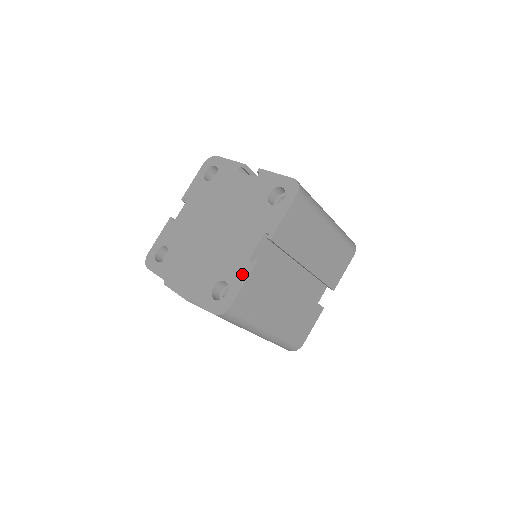
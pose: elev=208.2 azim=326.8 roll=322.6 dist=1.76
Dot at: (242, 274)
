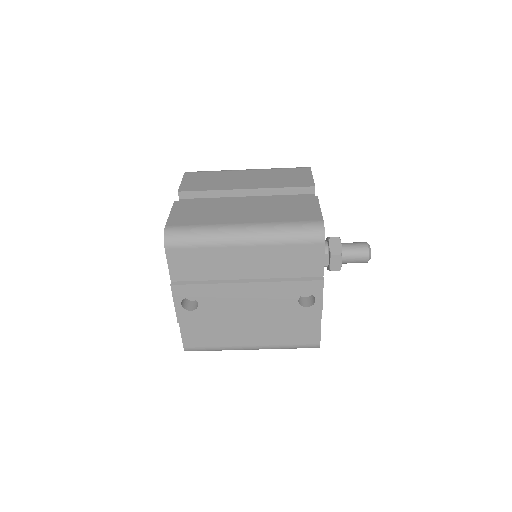
Dot at: occluded
